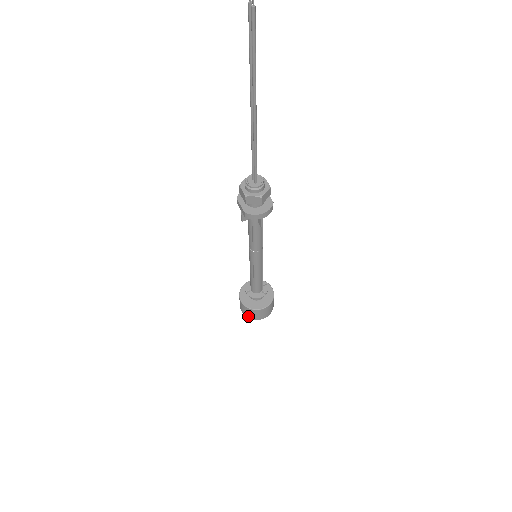
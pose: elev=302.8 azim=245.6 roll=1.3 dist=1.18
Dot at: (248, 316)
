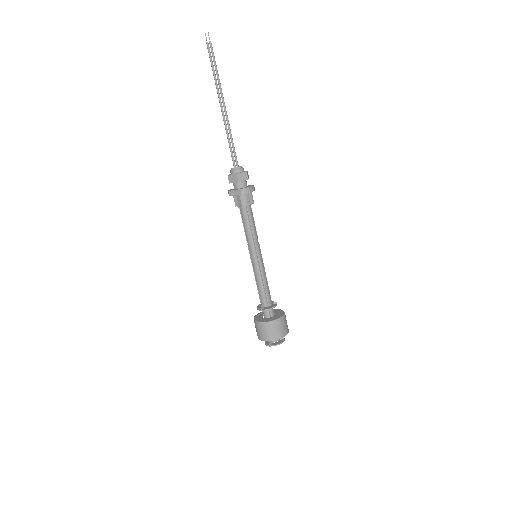
Dot at: (273, 337)
